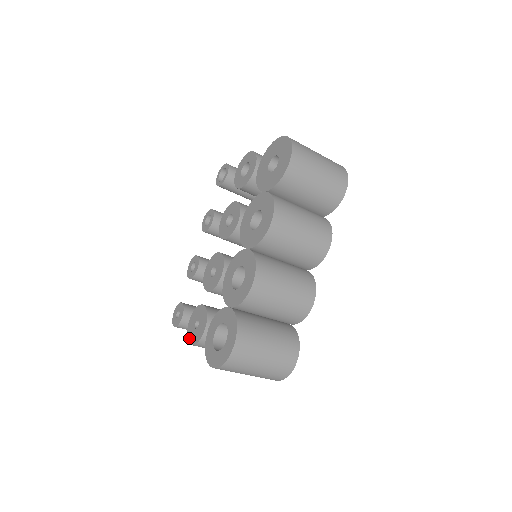
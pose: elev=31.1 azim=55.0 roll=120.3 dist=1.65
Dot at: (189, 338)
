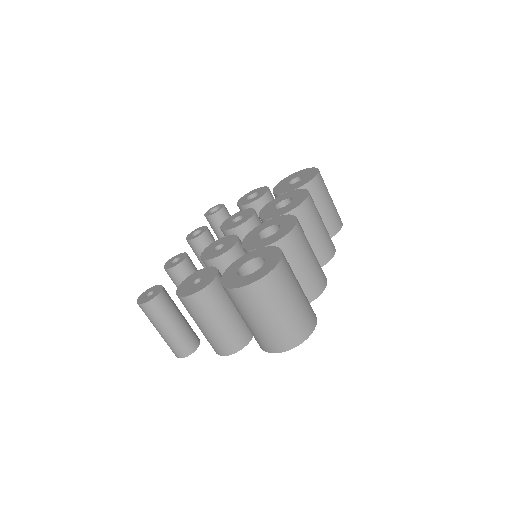
Dot at: (183, 294)
